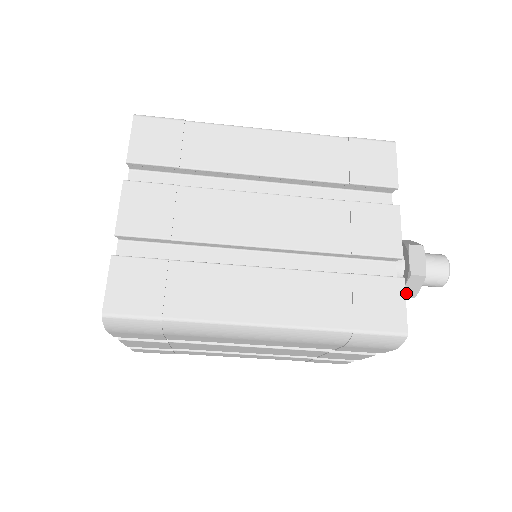
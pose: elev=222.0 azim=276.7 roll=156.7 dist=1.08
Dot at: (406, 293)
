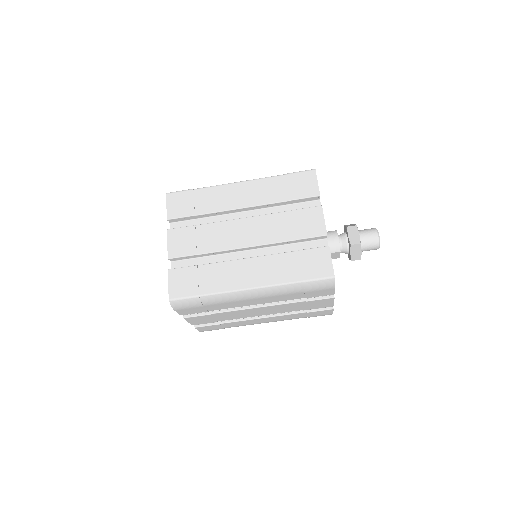
Dot at: (354, 257)
